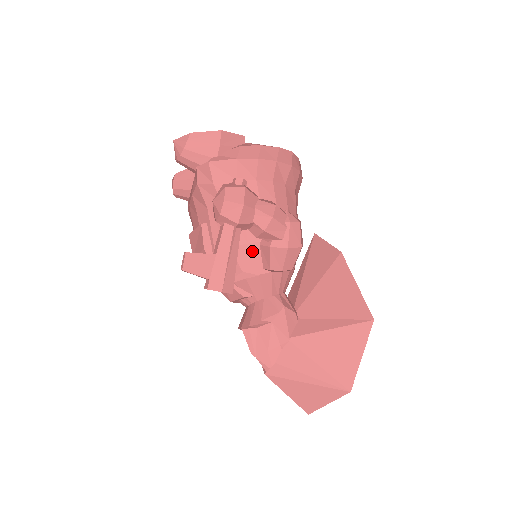
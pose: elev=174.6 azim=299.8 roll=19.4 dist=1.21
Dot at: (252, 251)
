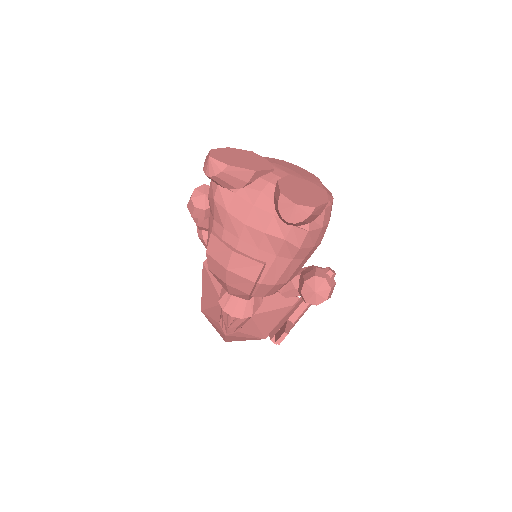
Dot at: occluded
